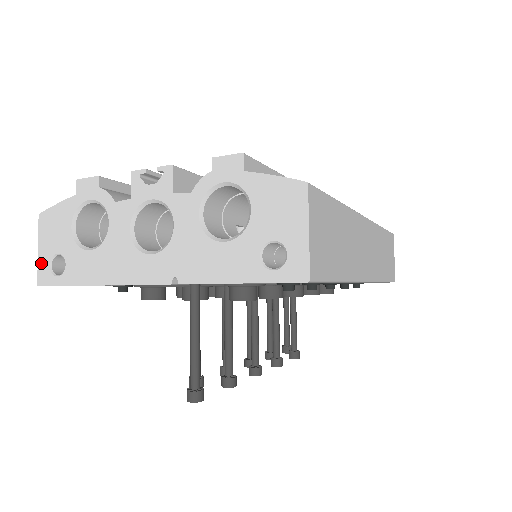
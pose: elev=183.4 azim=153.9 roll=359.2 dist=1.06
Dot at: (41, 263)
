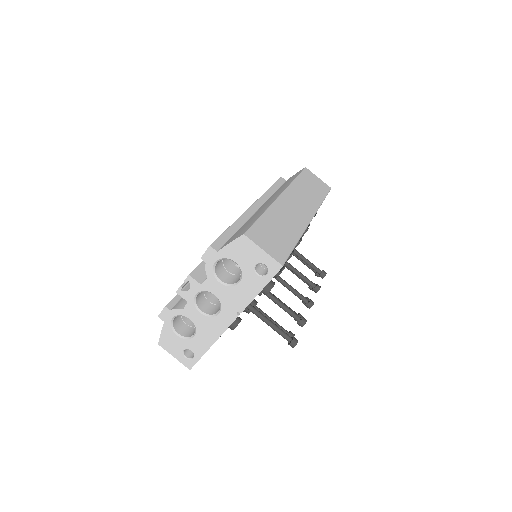
Dot at: (181, 360)
